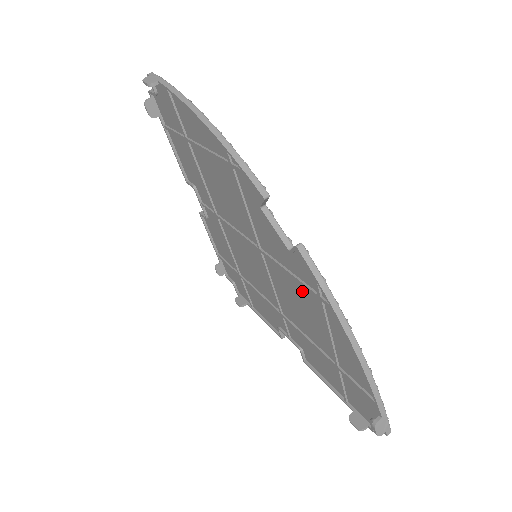
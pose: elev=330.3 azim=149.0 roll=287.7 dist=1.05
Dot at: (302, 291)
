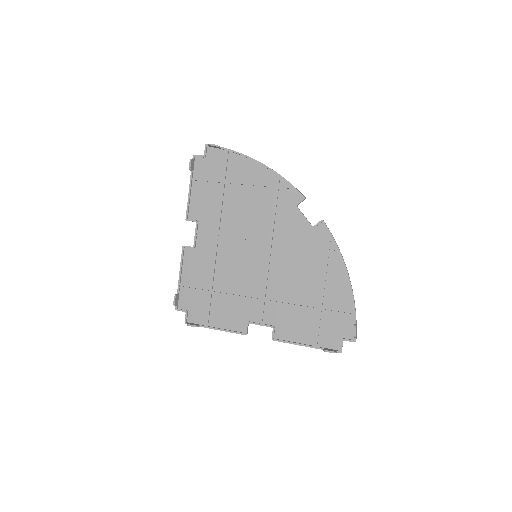
Dot at: (307, 258)
